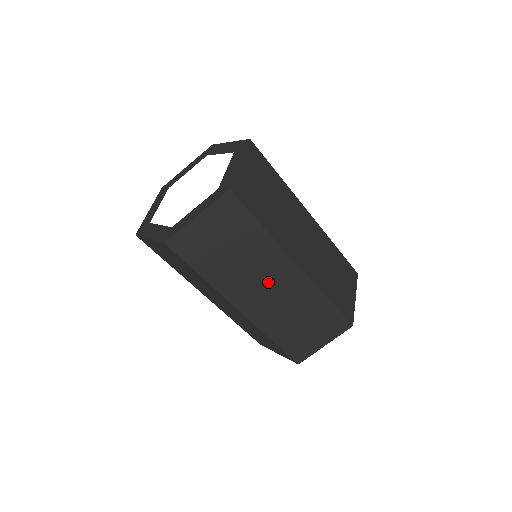
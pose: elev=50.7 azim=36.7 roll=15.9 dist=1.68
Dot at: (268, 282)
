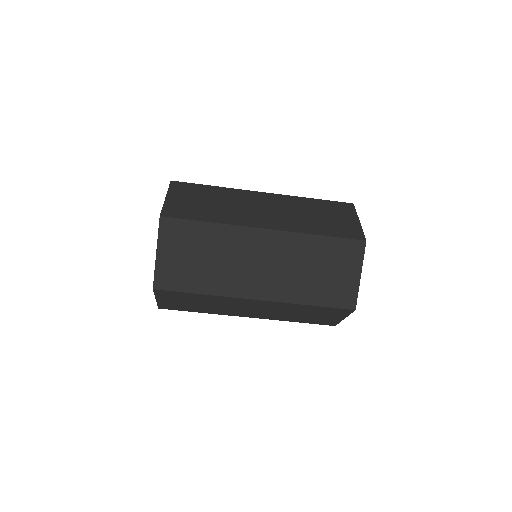
Dot at: (254, 260)
